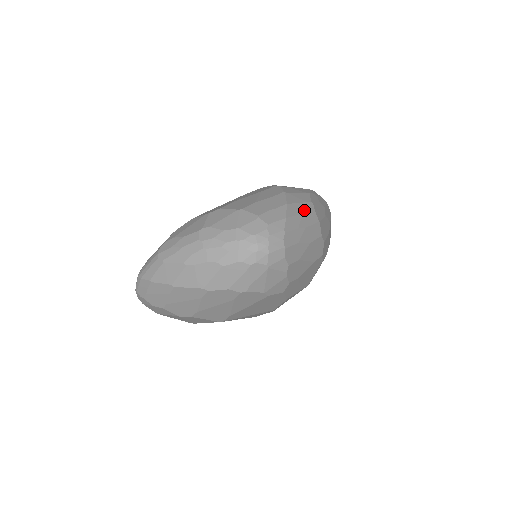
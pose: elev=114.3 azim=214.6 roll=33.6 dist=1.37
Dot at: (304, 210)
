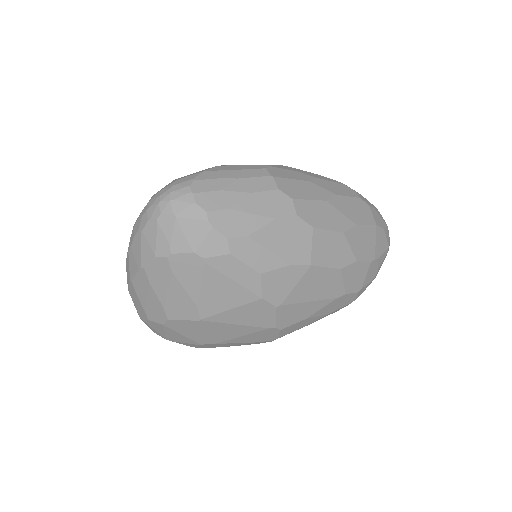
Dot at: (244, 168)
